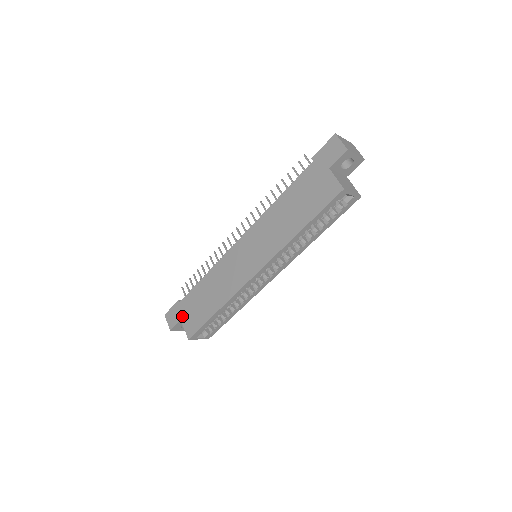
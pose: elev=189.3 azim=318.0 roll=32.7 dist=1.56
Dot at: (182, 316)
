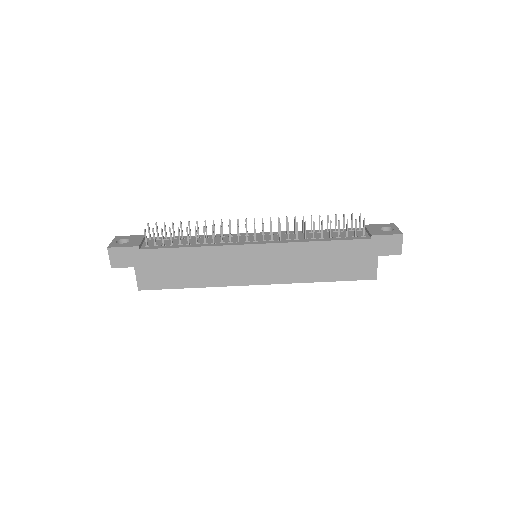
Dot at: (138, 265)
